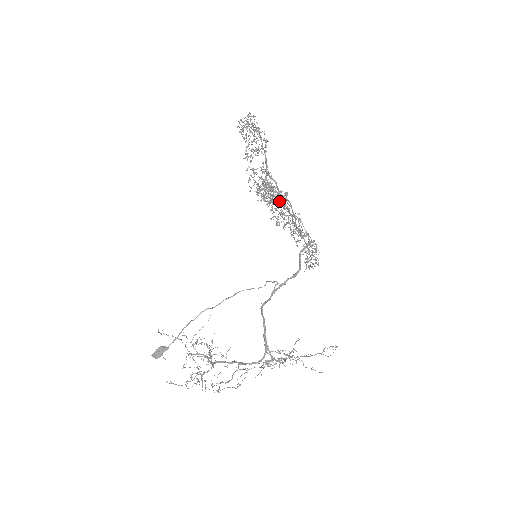
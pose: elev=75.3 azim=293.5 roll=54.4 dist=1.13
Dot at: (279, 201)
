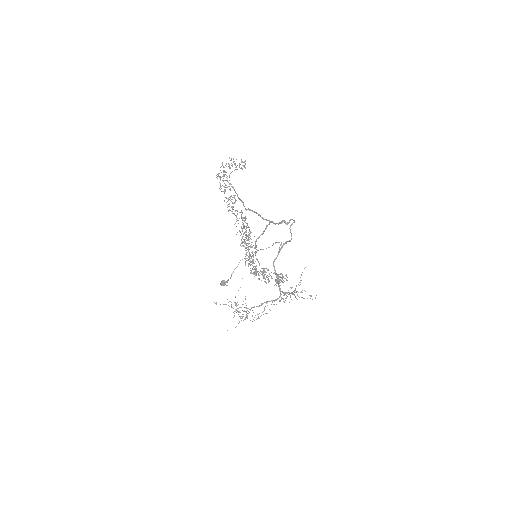
Dot at: (253, 255)
